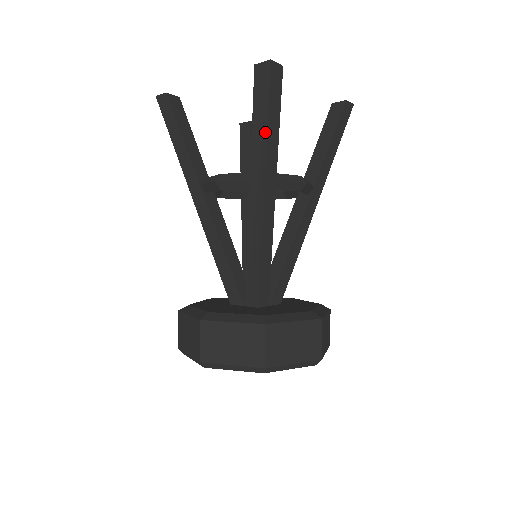
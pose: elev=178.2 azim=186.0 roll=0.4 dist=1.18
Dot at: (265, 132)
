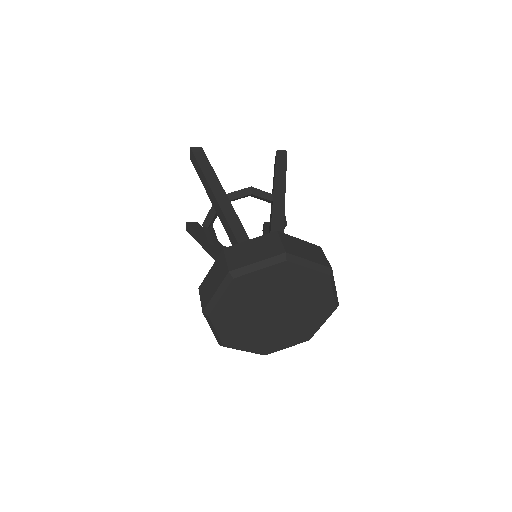
Dot at: (203, 175)
